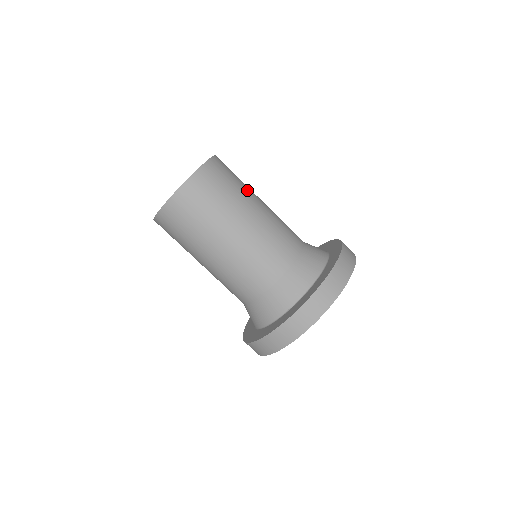
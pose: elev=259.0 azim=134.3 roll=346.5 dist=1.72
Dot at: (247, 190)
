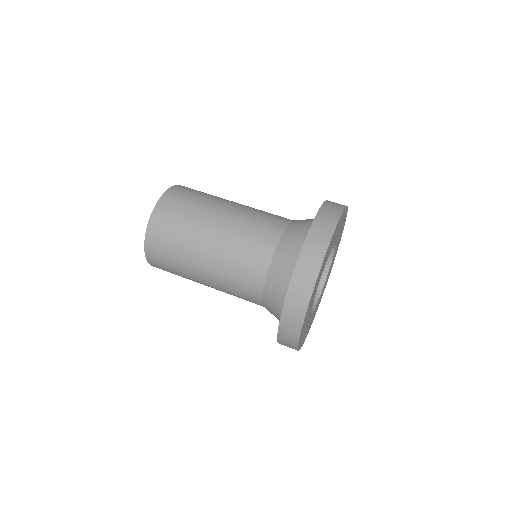
Dot at: (219, 197)
